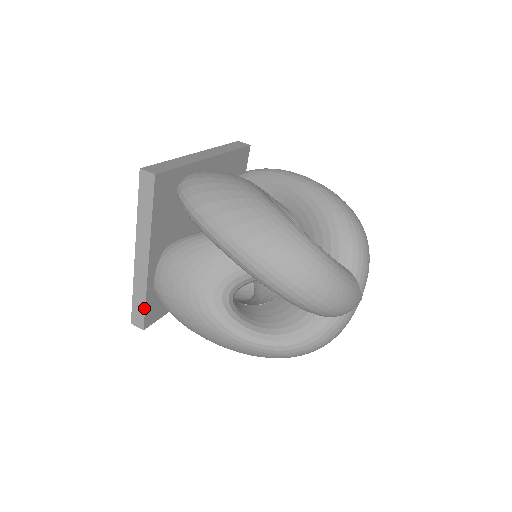
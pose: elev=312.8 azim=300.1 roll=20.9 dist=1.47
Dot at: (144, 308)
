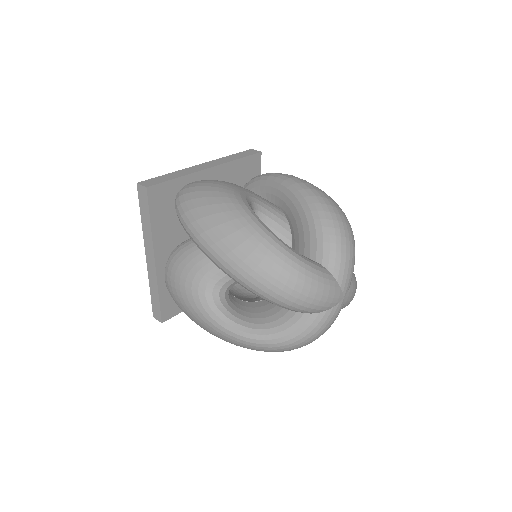
Dot at: (159, 303)
